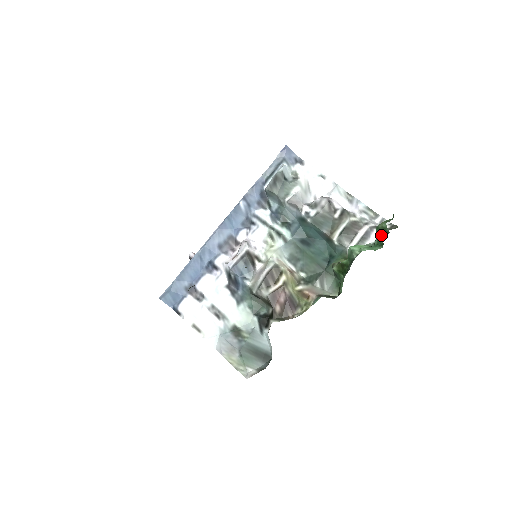
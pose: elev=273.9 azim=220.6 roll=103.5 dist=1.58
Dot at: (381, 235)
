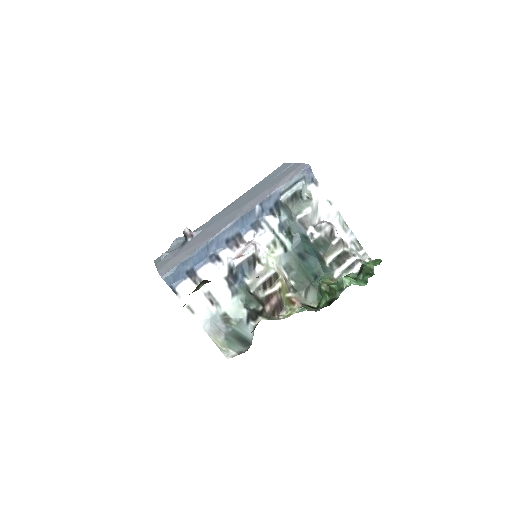
Dot at: (367, 273)
